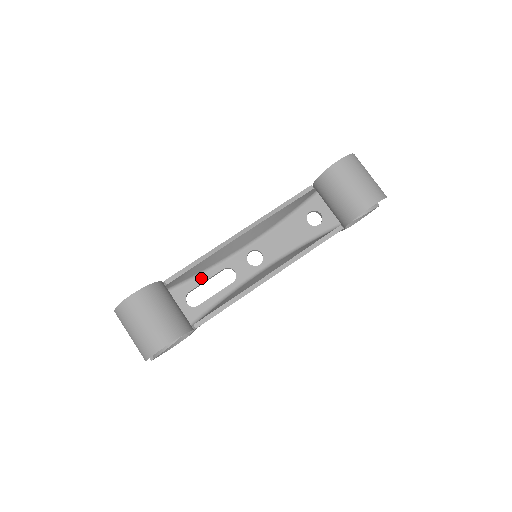
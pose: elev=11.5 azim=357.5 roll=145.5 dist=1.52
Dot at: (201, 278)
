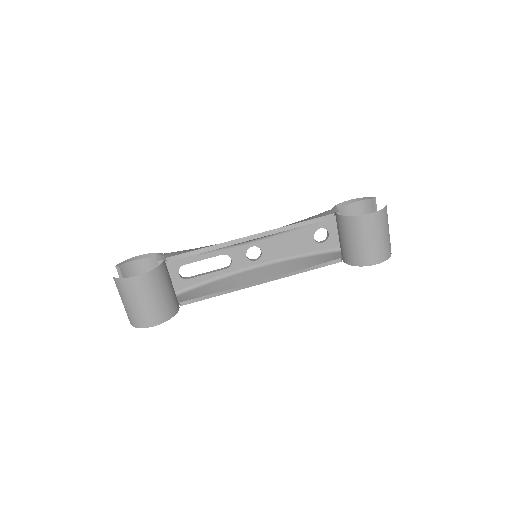
Dot at: (199, 256)
